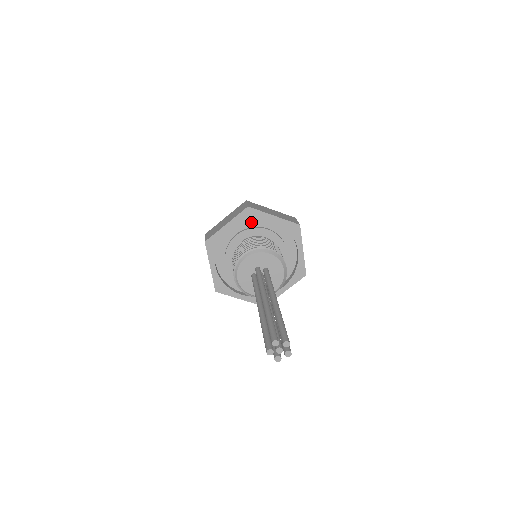
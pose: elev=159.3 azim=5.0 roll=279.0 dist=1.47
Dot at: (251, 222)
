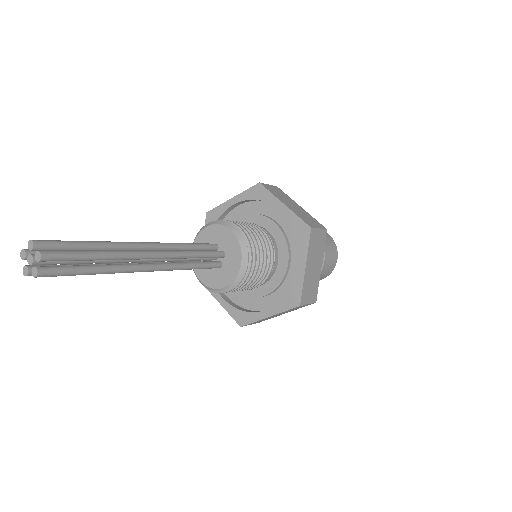
Dot at: occluded
